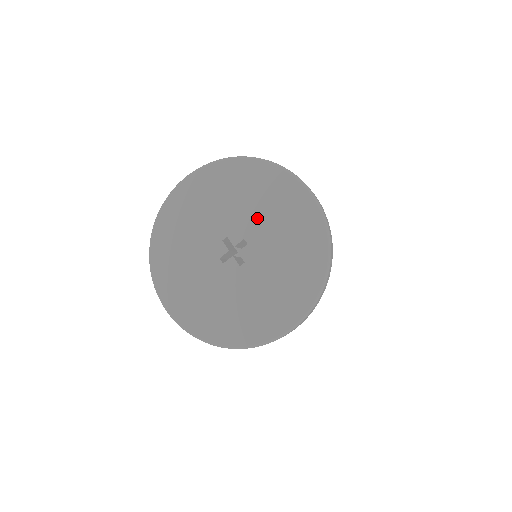
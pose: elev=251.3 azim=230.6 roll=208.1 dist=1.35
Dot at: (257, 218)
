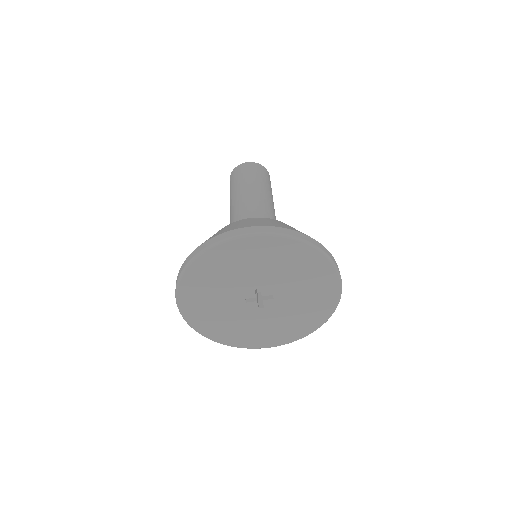
Dot at: (244, 277)
